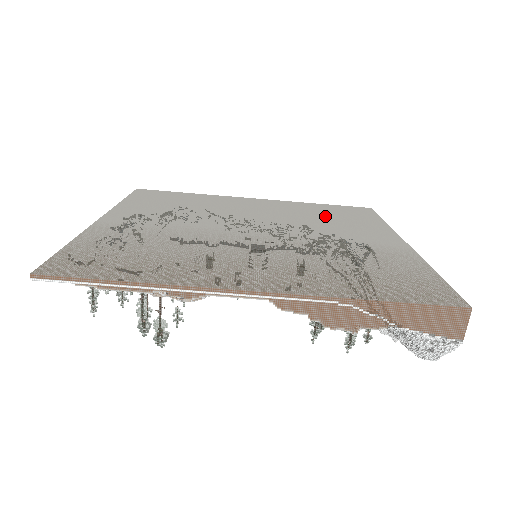
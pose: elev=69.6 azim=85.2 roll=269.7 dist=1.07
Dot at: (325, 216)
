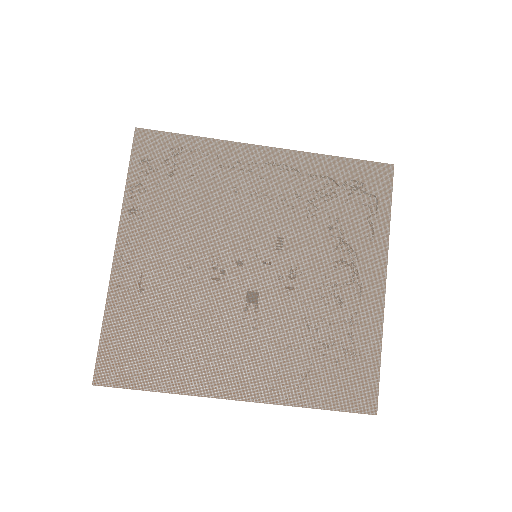
Dot at: (331, 208)
